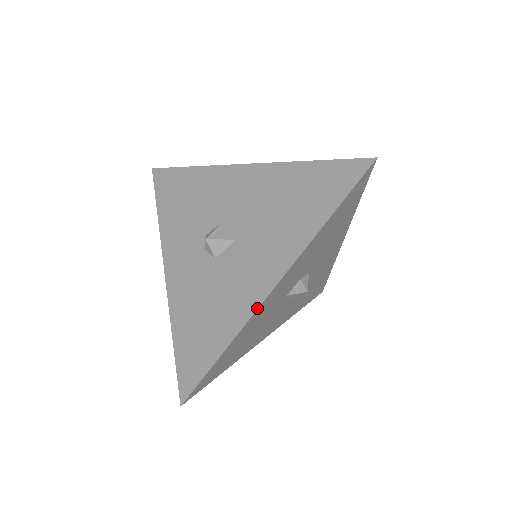
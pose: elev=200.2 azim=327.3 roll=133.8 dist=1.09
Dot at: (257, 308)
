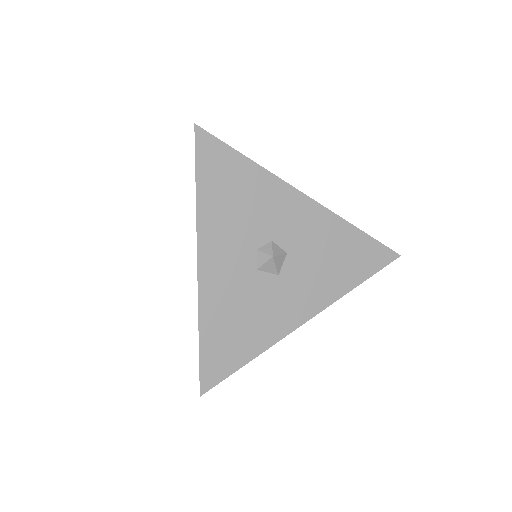
Dot at: occluded
